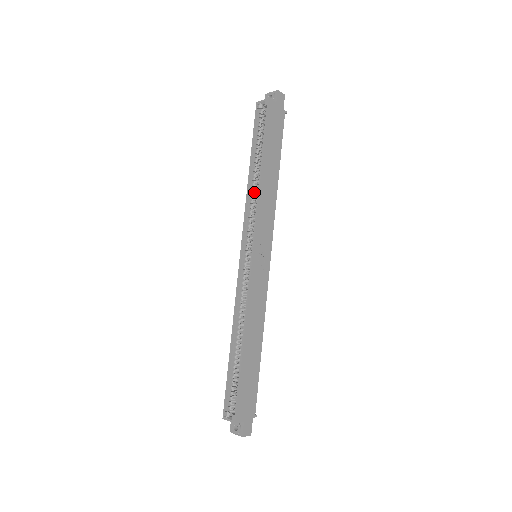
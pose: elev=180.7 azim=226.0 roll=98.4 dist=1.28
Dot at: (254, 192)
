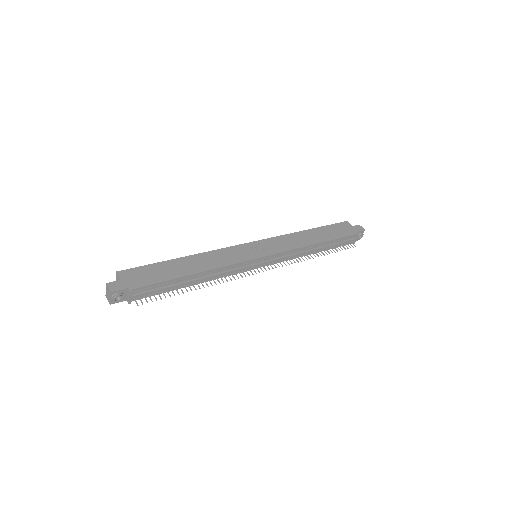
Dot at: occluded
